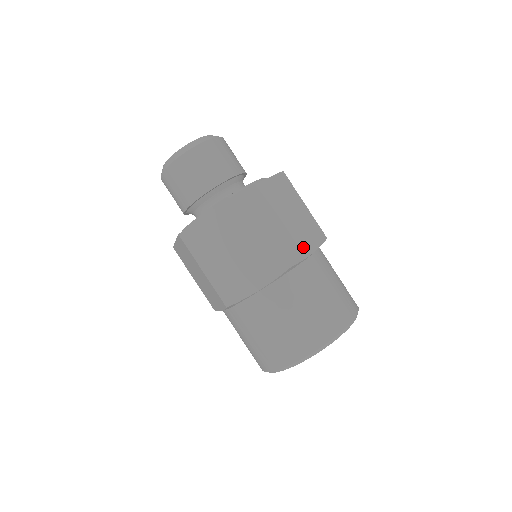
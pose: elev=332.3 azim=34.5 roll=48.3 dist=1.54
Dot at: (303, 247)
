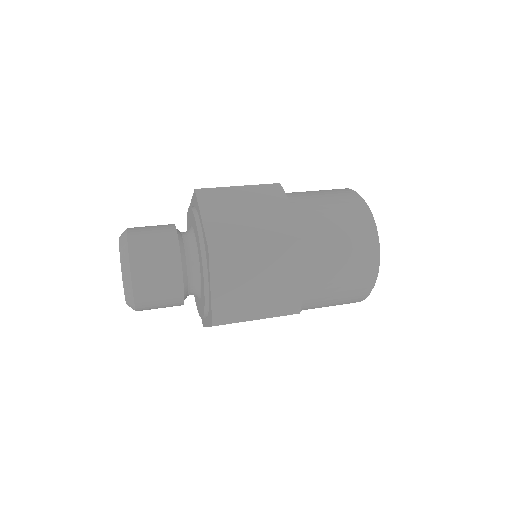
Dot at: occluded
